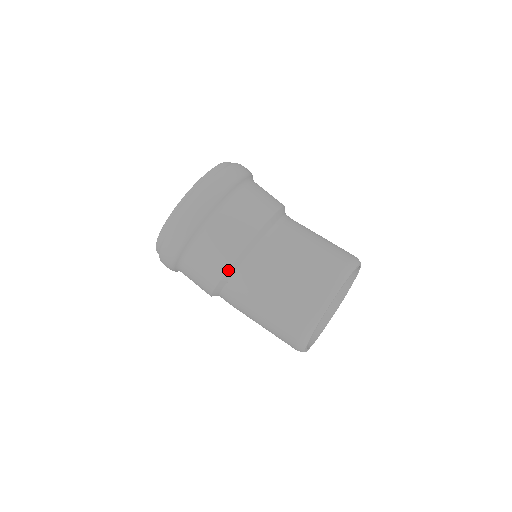
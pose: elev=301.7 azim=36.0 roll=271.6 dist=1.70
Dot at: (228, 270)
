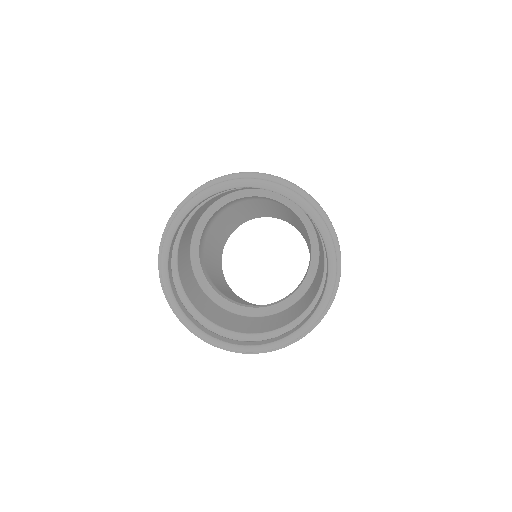
Dot at: occluded
